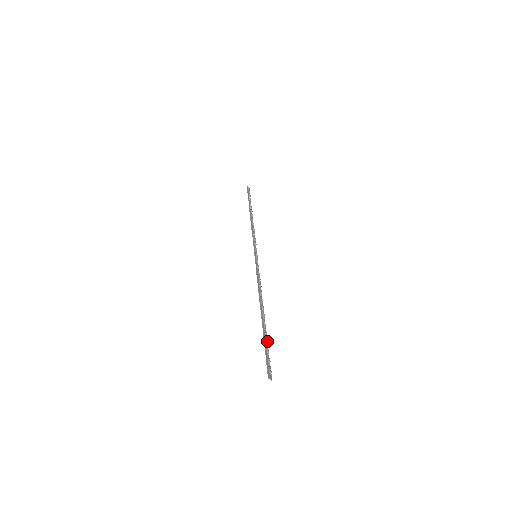
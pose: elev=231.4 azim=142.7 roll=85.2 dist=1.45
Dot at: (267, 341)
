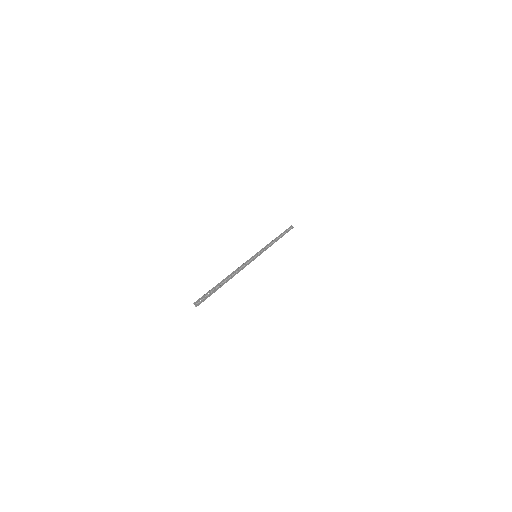
Dot at: (213, 289)
